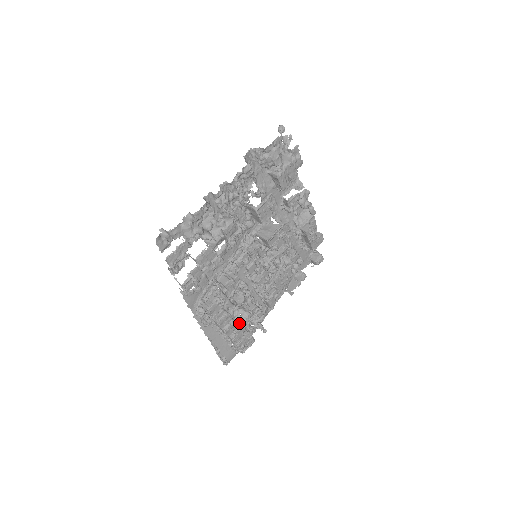
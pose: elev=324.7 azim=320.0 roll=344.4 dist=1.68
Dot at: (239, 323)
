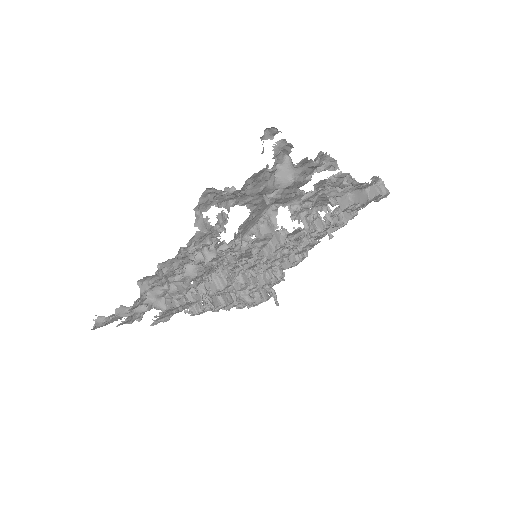
Dot at: occluded
